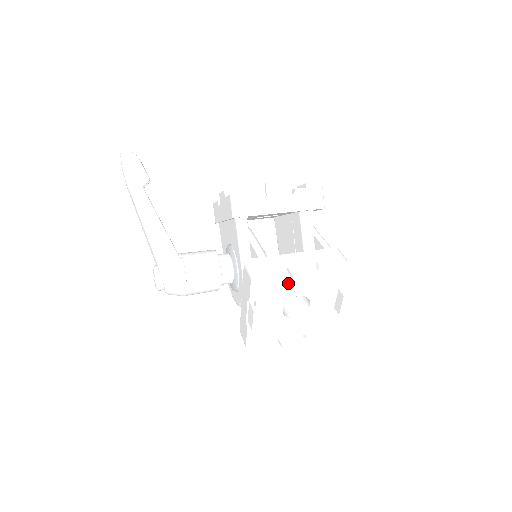
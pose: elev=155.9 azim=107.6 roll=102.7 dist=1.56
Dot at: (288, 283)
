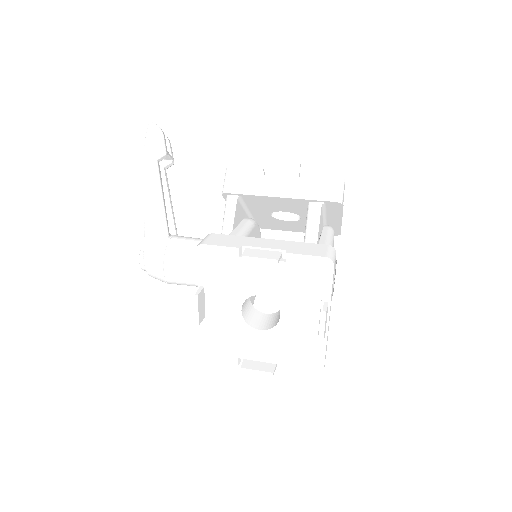
Dot at: (245, 270)
